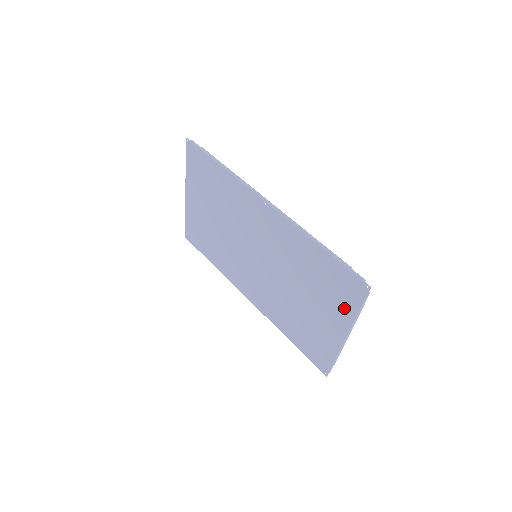
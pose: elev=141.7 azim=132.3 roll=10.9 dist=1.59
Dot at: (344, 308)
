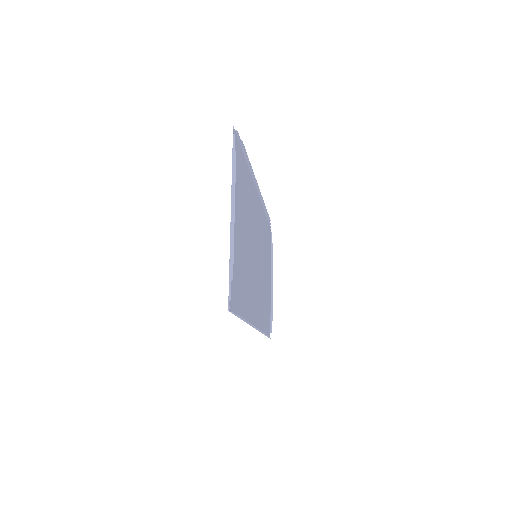
Dot at: occluded
